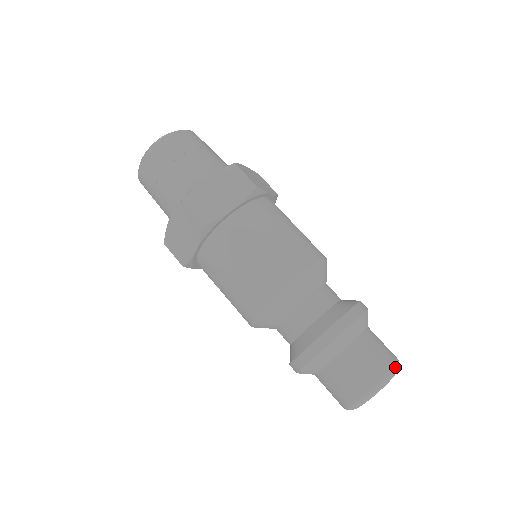
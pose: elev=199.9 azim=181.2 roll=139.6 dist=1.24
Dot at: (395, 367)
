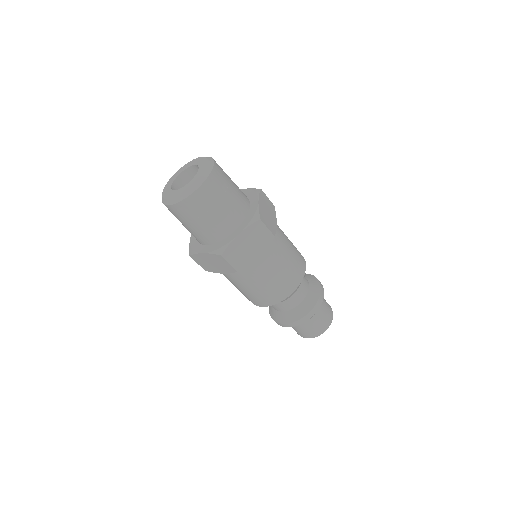
Dot at: occluded
